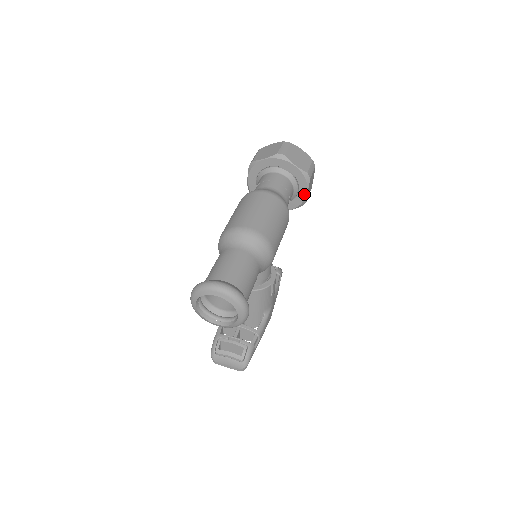
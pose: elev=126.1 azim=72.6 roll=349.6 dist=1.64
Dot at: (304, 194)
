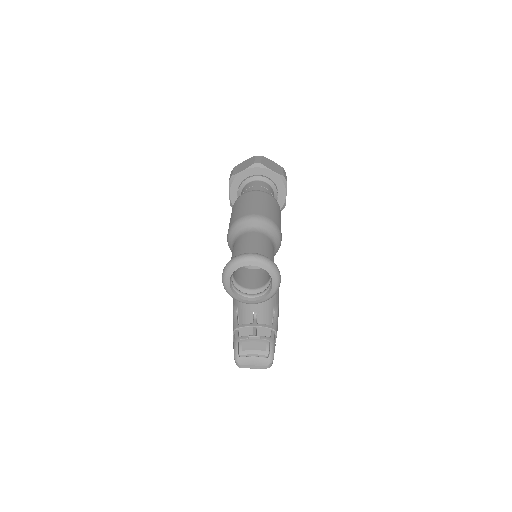
Dot at: (283, 197)
